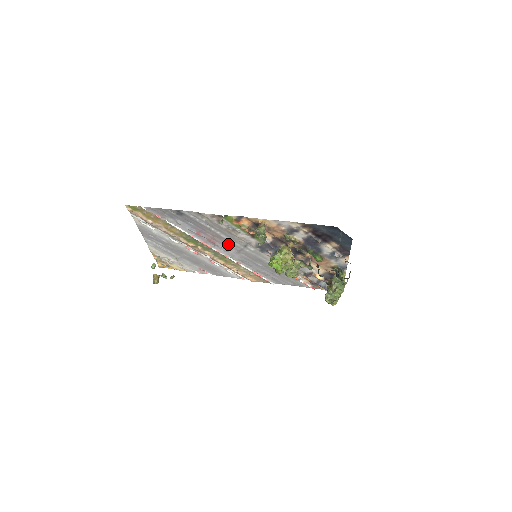
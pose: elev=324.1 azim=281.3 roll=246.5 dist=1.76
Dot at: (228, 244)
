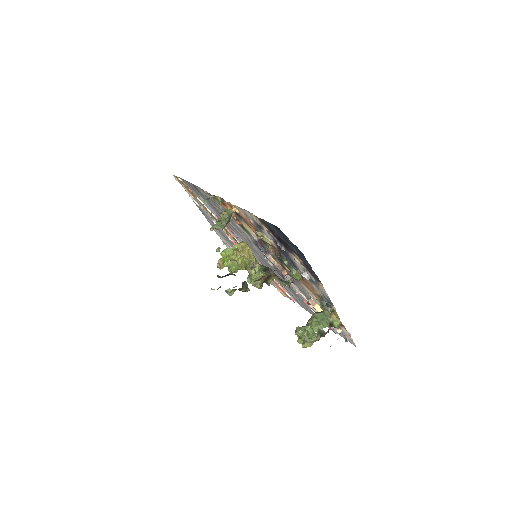
Dot at: (241, 236)
